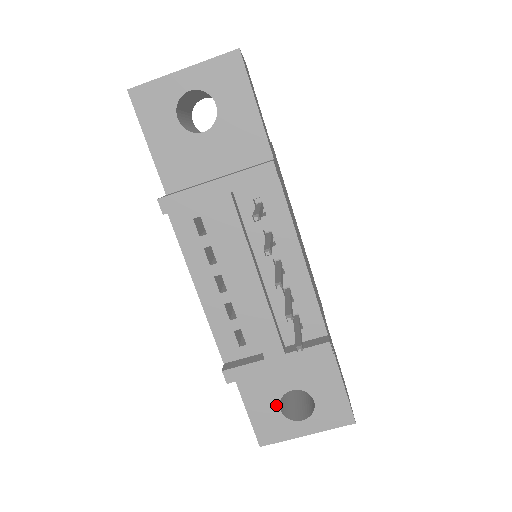
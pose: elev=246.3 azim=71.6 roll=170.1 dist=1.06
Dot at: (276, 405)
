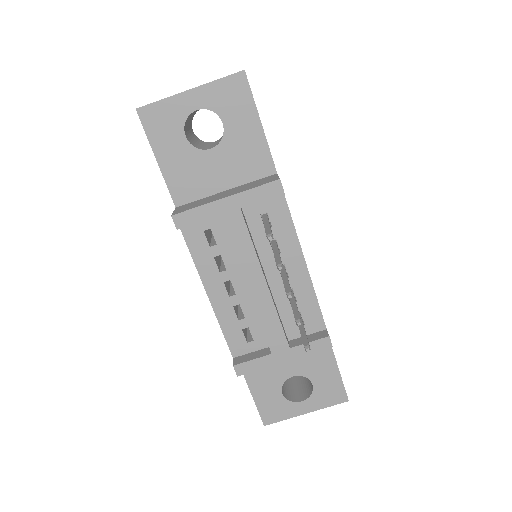
Dot at: (279, 390)
